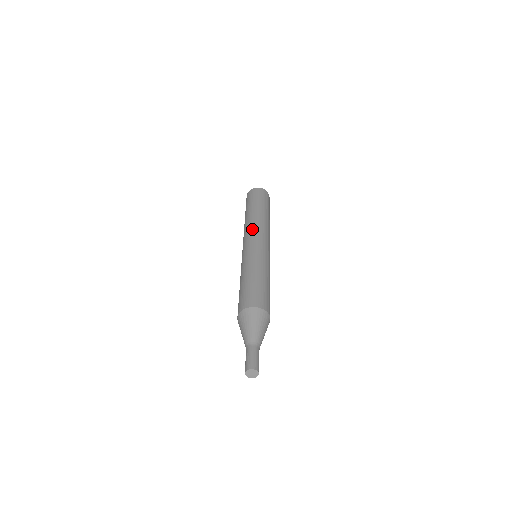
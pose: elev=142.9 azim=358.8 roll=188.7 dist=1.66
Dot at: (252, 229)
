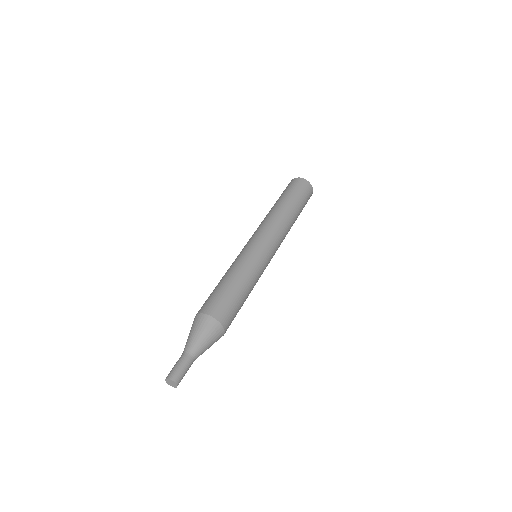
Dot at: (277, 231)
